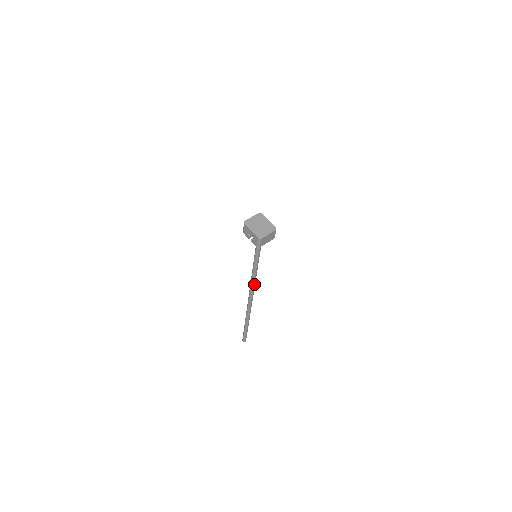
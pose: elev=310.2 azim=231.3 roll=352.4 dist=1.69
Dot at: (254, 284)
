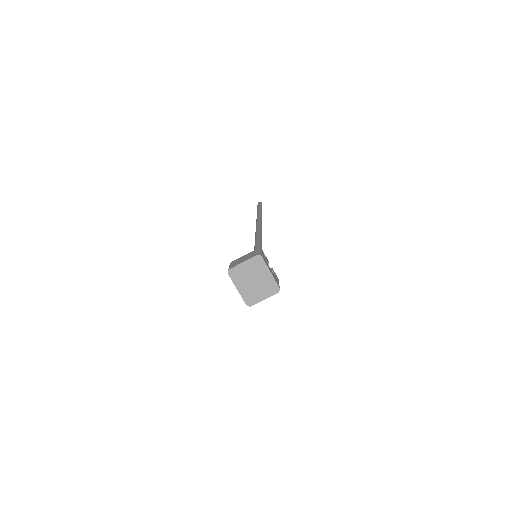
Dot at: occluded
